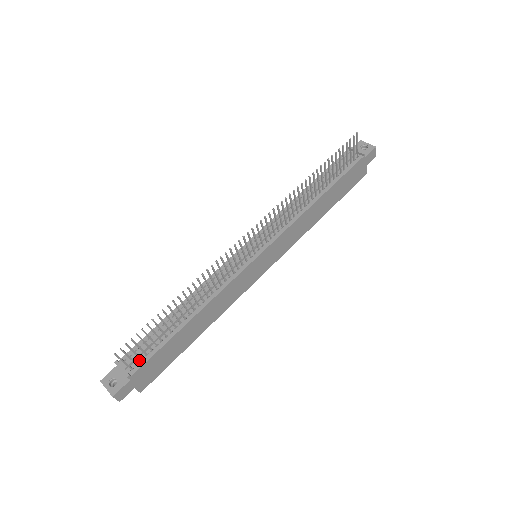
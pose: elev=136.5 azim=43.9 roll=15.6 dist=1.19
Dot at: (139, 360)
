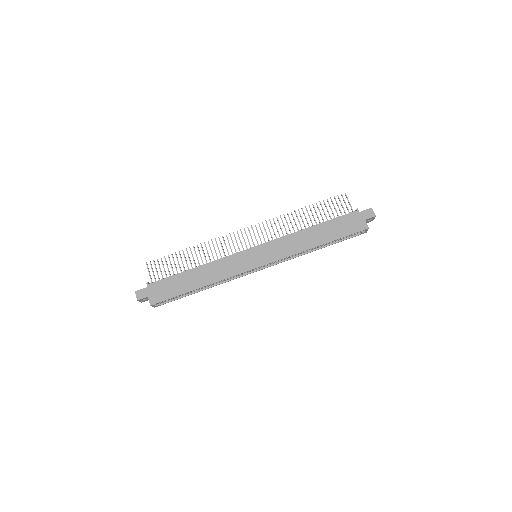
Dot at: (159, 282)
